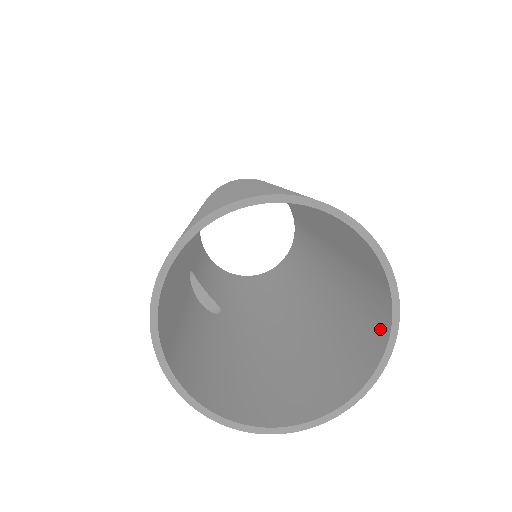
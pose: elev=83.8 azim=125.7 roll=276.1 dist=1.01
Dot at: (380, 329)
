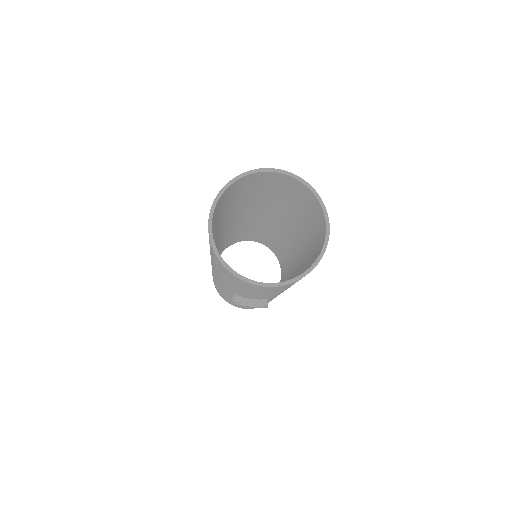
Dot at: (311, 198)
